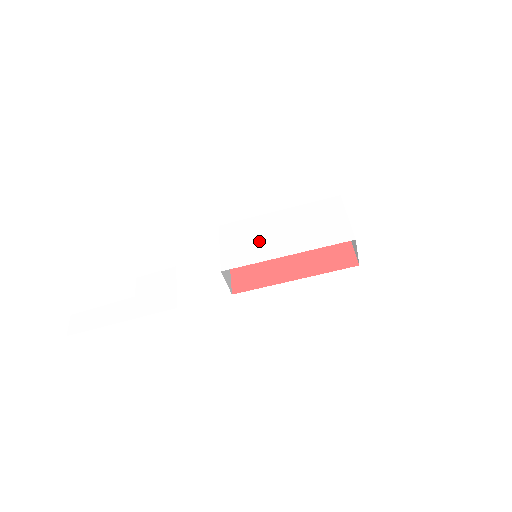
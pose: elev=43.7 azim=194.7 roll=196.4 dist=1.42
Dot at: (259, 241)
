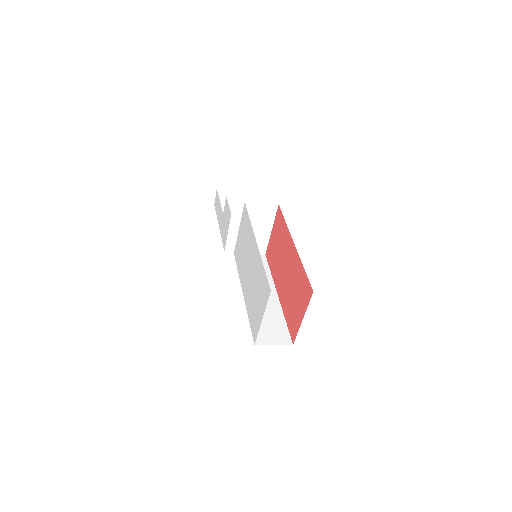
Dot at: (244, 257)
